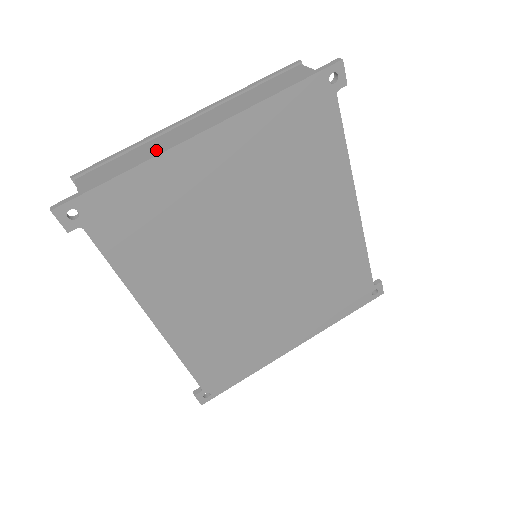
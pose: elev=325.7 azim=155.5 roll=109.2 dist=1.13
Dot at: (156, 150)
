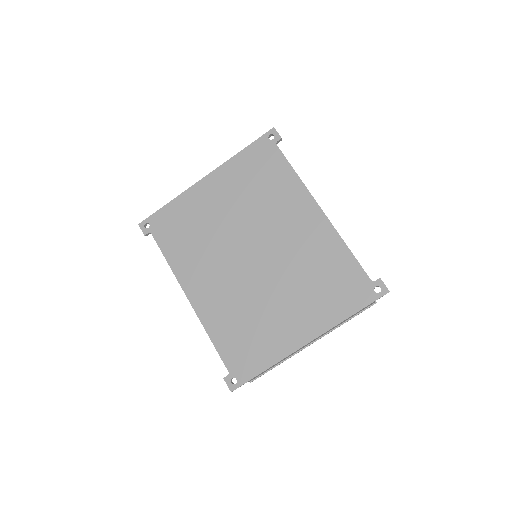
Dot at: occluded
